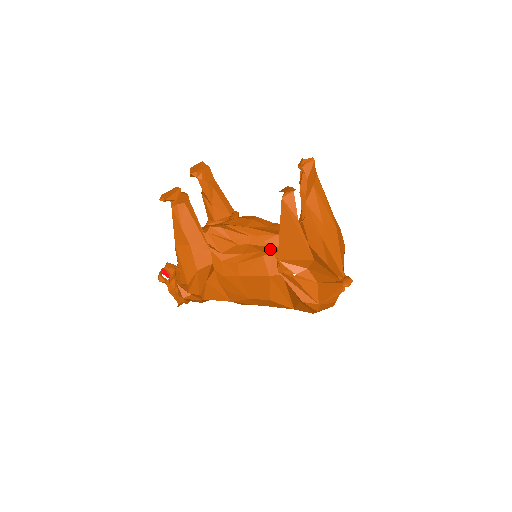
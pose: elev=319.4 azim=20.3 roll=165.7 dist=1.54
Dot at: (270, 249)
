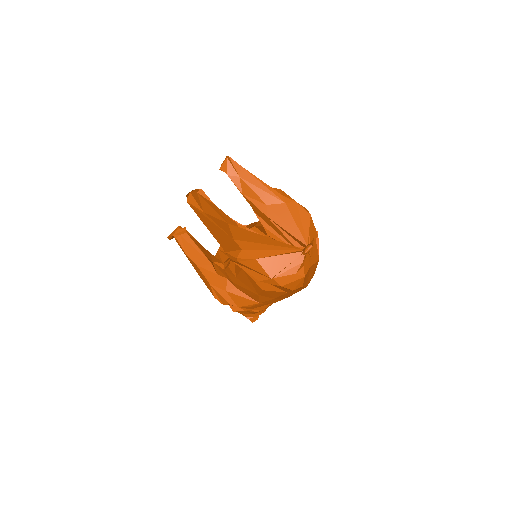
Dot at: occluded
